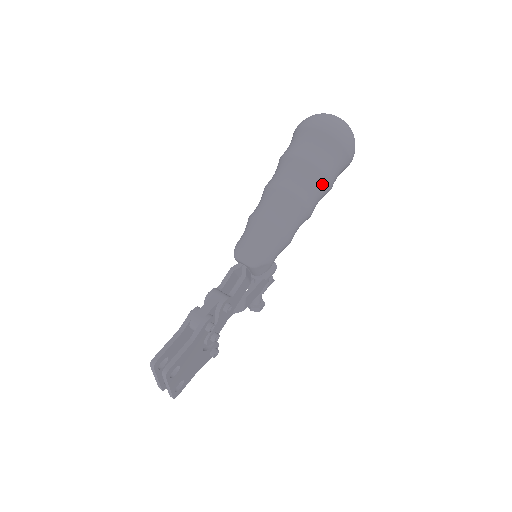
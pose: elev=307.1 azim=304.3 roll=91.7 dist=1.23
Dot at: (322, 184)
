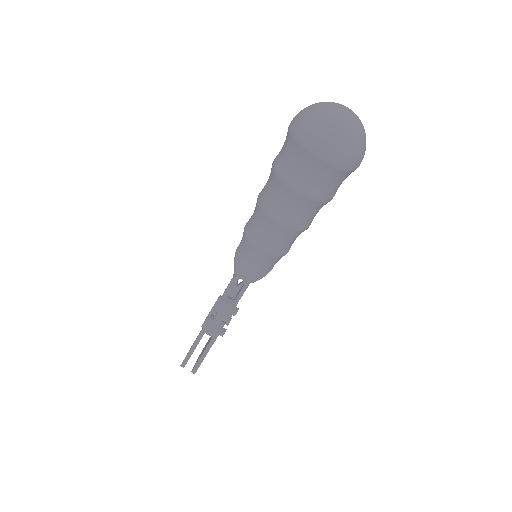
Dot at: (322, 206)
